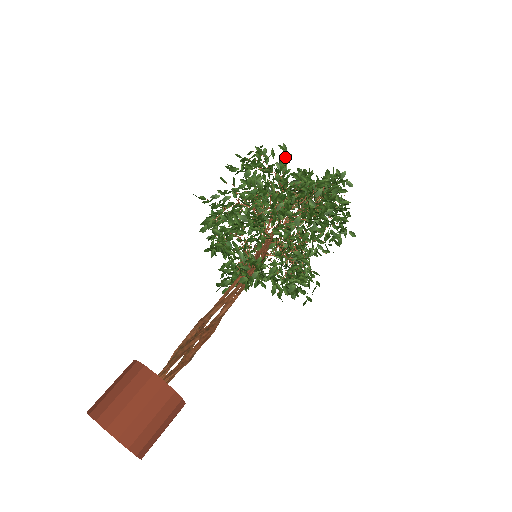
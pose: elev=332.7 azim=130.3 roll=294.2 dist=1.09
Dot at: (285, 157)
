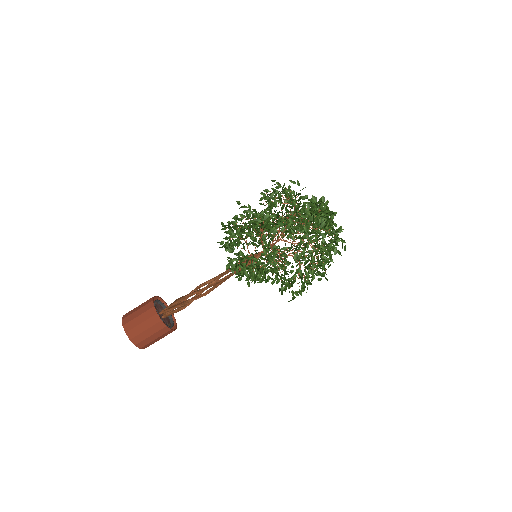
Dot at: occluded
